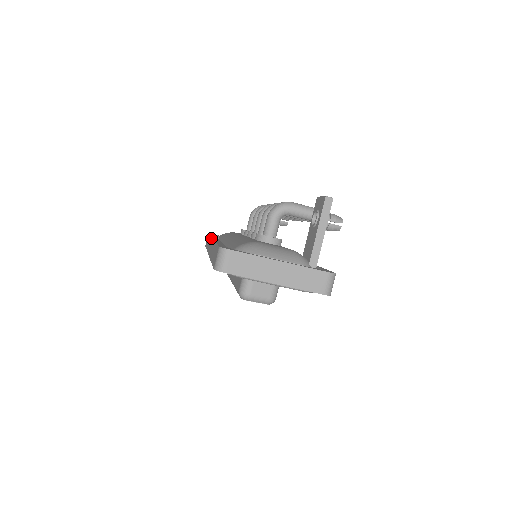
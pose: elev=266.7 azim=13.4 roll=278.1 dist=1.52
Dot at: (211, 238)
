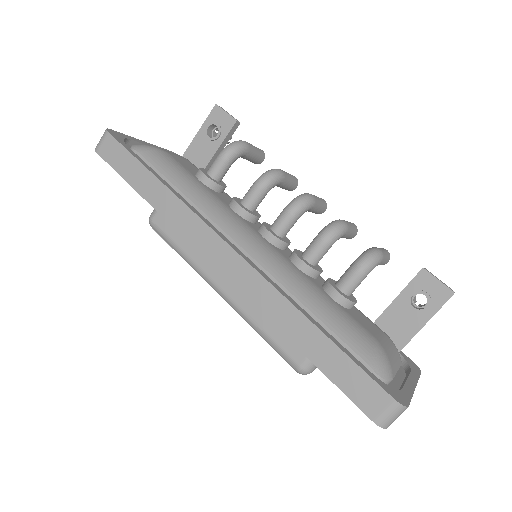
Dot at: (216, 234)
